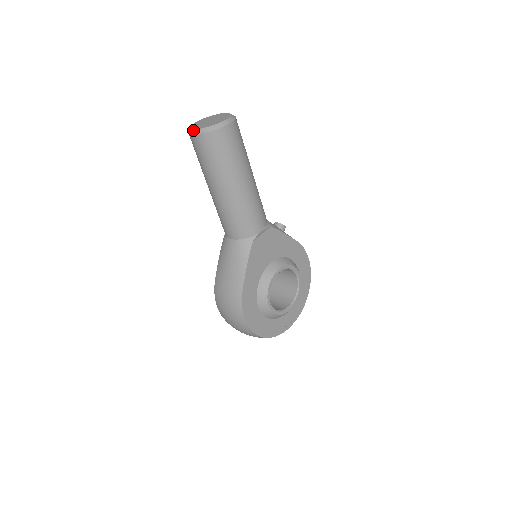
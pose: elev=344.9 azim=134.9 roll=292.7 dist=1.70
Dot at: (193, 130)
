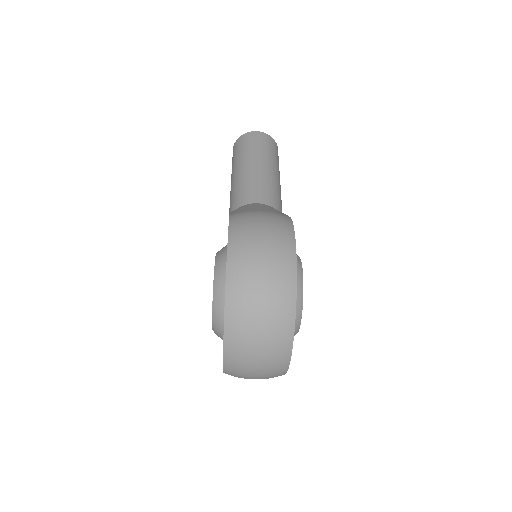
Dot at: occluded
